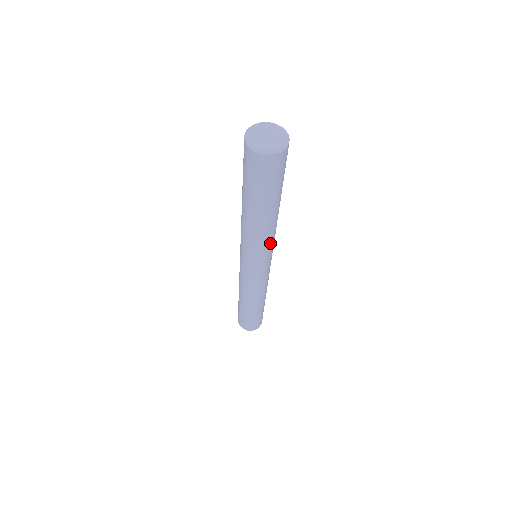
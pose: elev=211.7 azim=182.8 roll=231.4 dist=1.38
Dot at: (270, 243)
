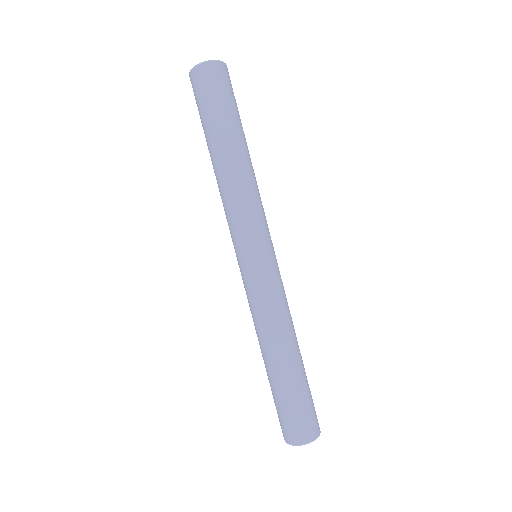
Dot at: (261, 204)
